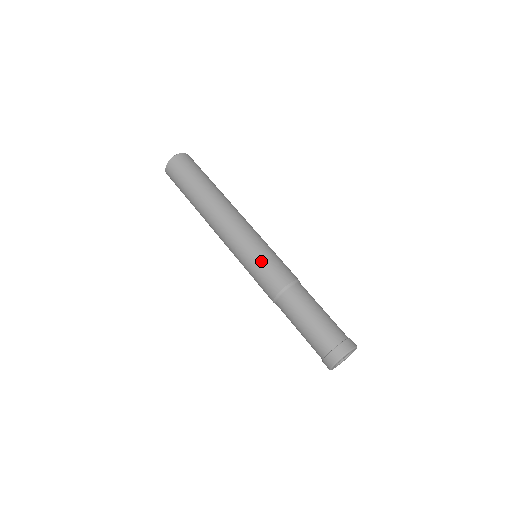
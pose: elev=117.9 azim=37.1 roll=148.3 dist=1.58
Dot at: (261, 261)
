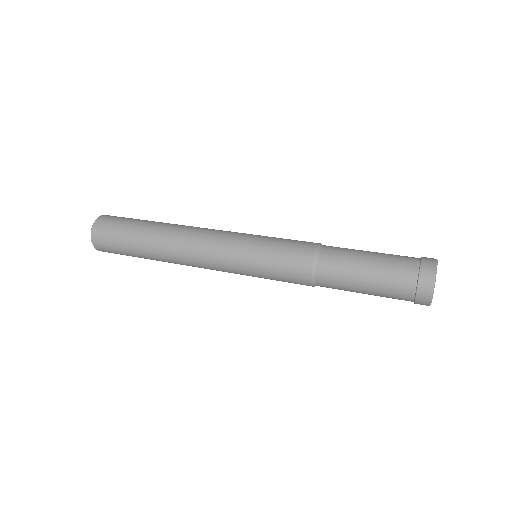
Dot at: (270, 244)
